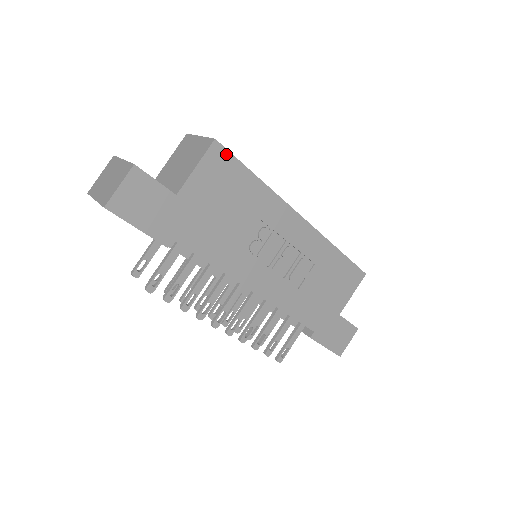
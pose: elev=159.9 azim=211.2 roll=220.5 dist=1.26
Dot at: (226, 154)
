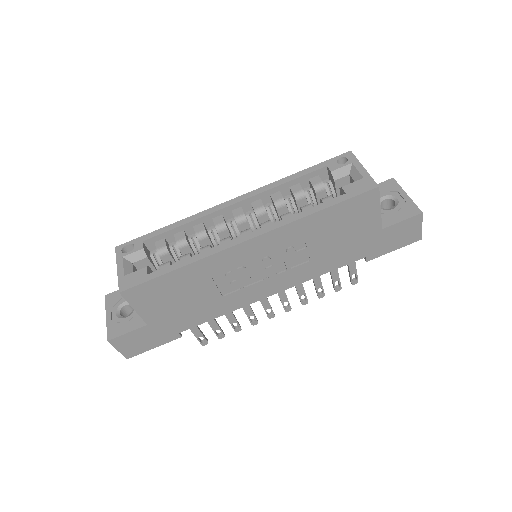
Dot at: (138, 288)
